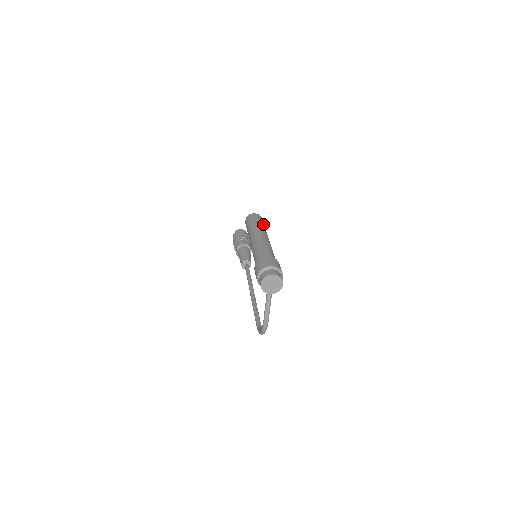
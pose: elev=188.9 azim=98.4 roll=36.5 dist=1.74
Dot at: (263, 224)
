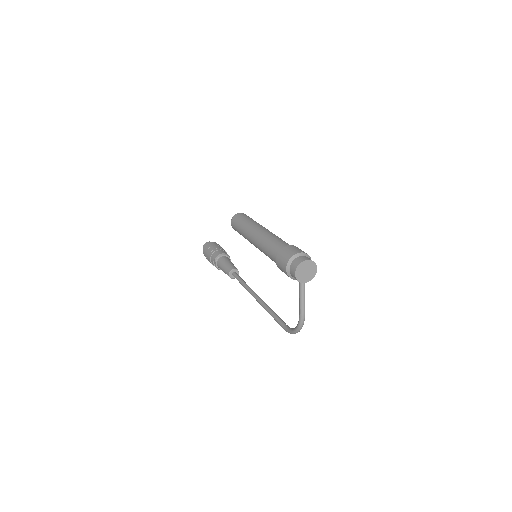
Dot at: occluded
